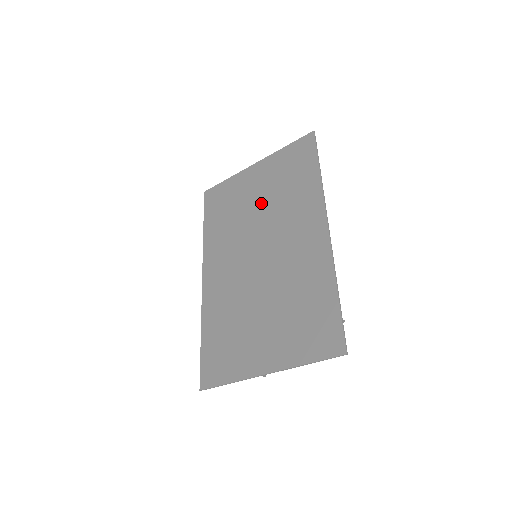
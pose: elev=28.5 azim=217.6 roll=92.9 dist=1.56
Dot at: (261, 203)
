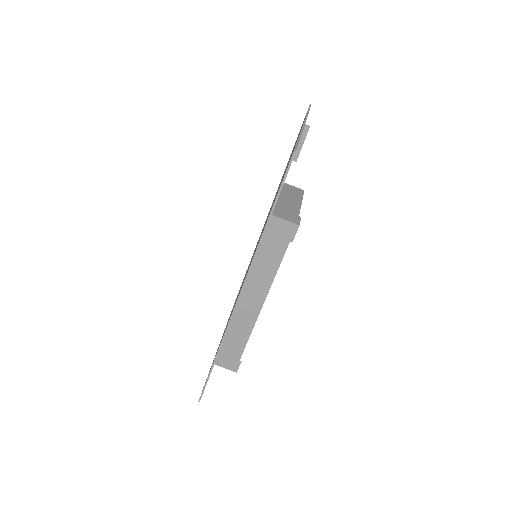
Dot at: occluded
